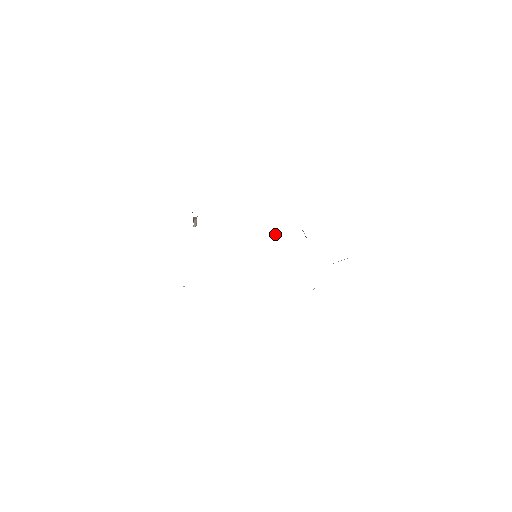
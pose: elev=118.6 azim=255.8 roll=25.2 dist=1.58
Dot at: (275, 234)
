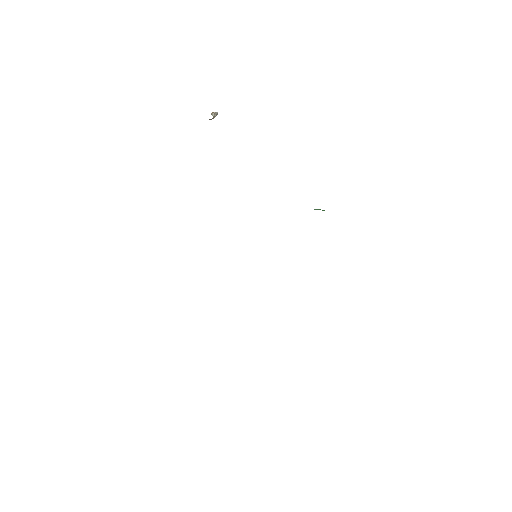
Dot at: occluded
